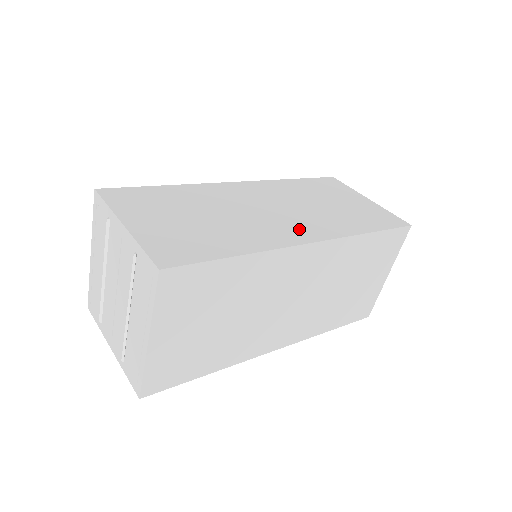
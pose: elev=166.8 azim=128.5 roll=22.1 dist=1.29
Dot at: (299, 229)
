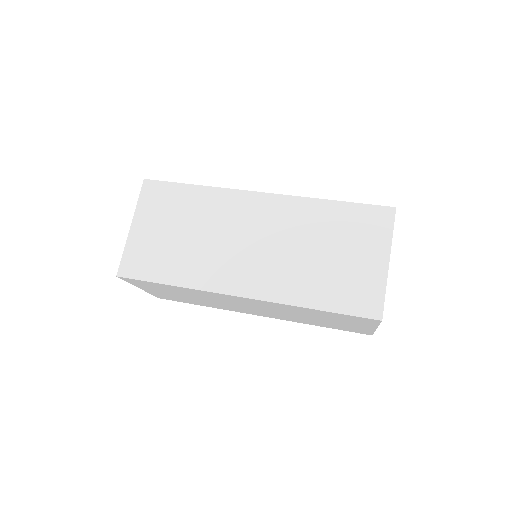
Dot at: (245, 277)
